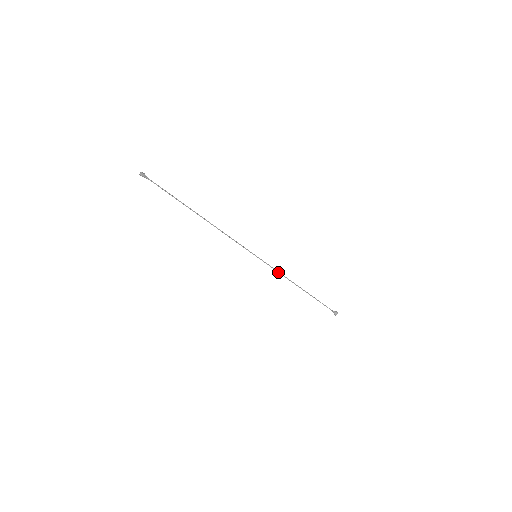
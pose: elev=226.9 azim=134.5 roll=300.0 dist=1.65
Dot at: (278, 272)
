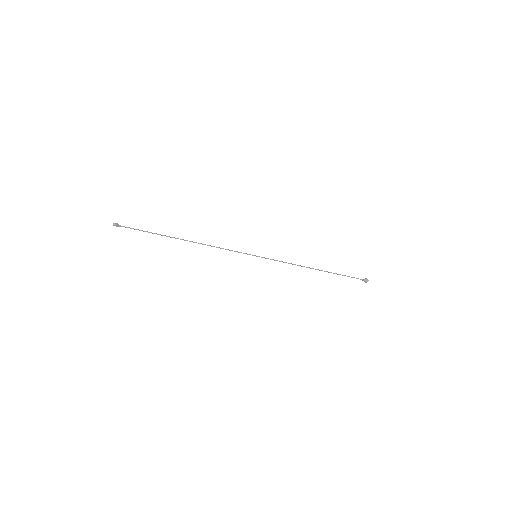
Dot at: occluded
